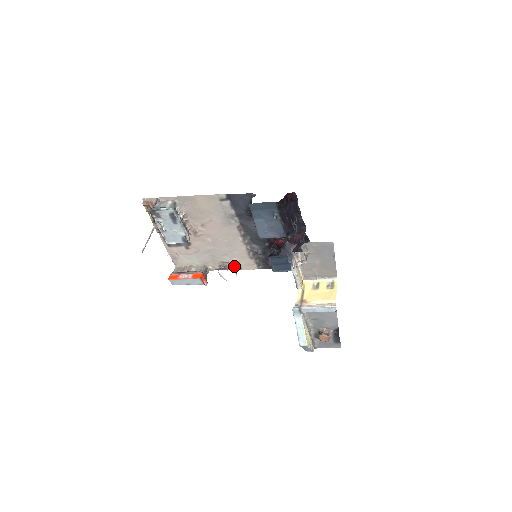
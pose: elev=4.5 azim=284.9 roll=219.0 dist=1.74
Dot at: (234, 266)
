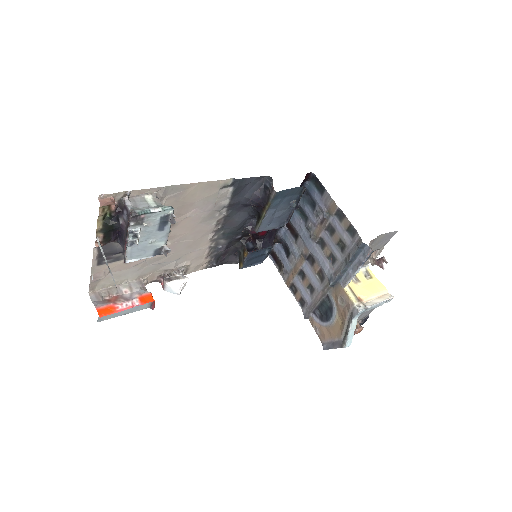
Dot at: (182, 272)
